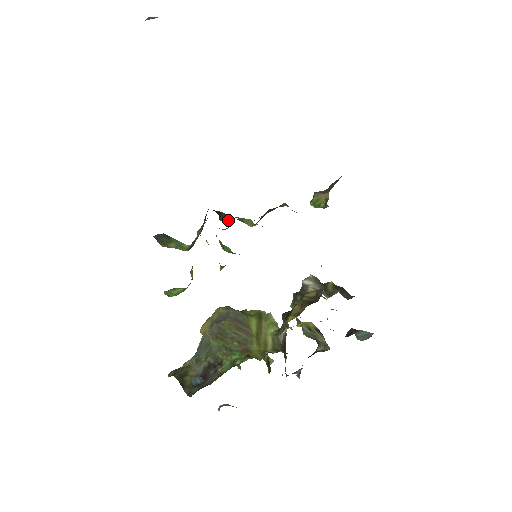
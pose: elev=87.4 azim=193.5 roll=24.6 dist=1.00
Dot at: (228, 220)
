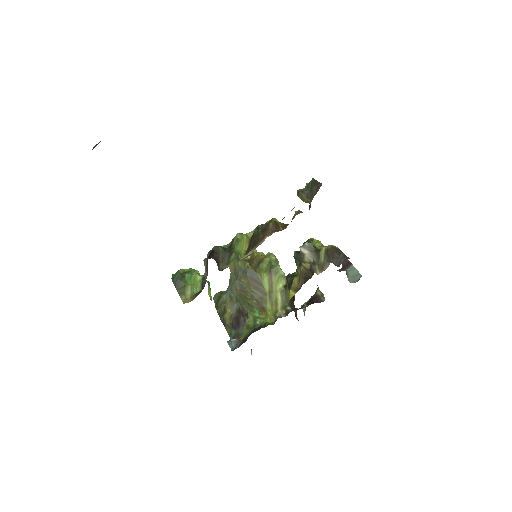
Dot at: (226, 262)
